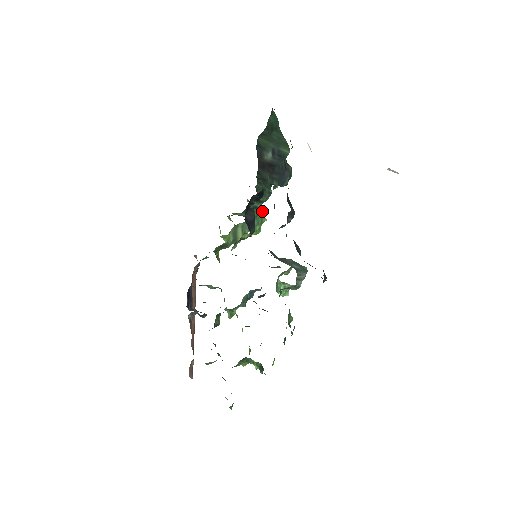
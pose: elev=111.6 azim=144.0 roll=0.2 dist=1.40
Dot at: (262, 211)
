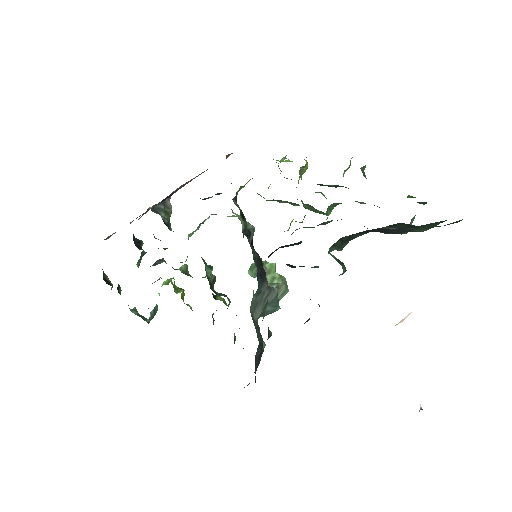
Dot at: (330, 213)
